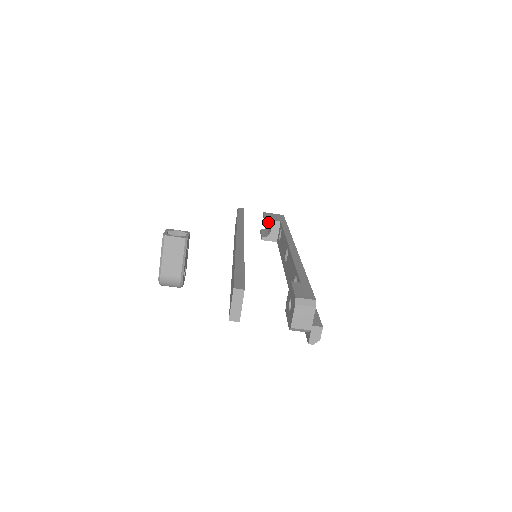
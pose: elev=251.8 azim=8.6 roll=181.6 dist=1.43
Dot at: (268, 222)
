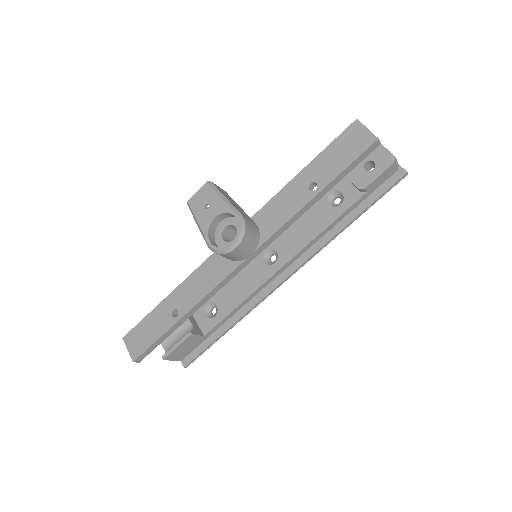
Dot at: occluded
